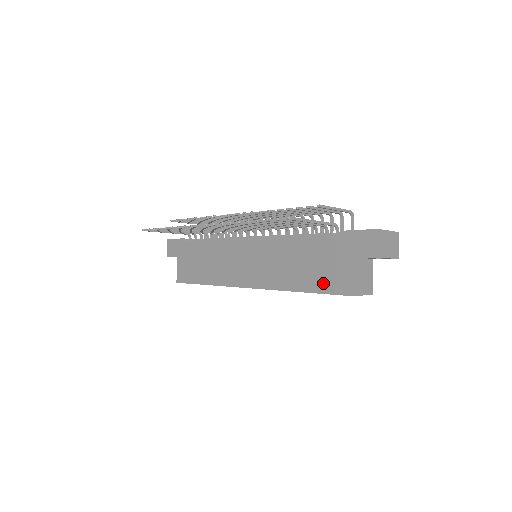
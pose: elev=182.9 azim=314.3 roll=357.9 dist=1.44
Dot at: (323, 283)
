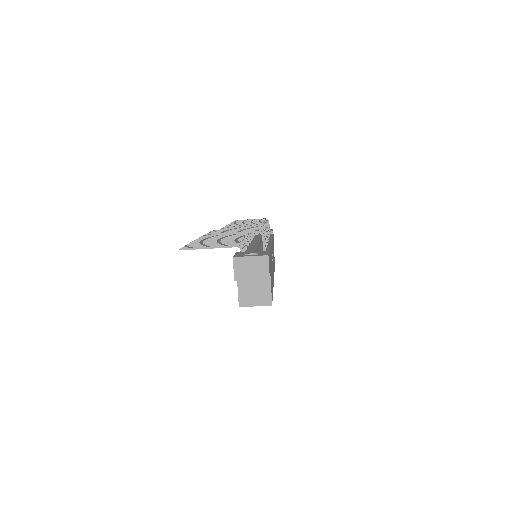
Dot at: occluded
